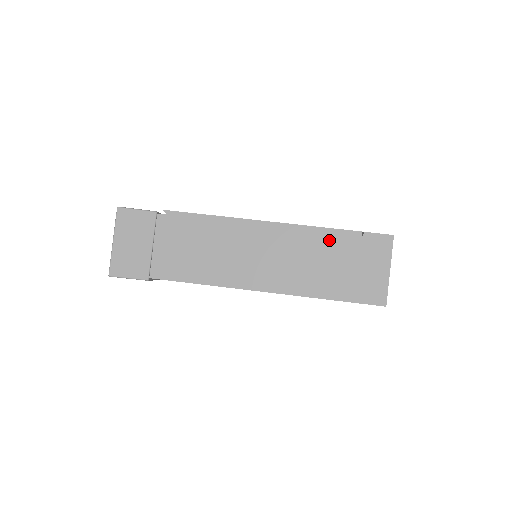
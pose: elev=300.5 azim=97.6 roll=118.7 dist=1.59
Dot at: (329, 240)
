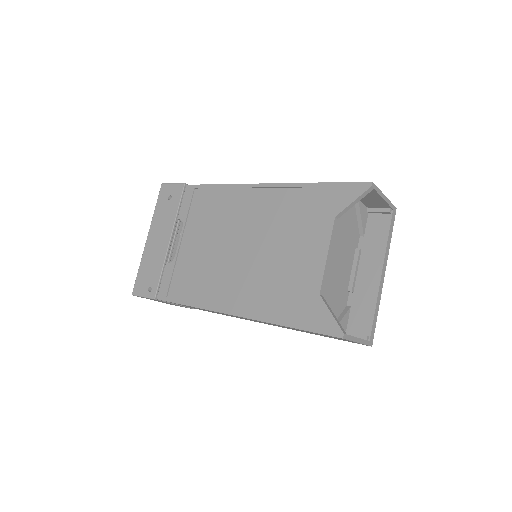
Dot at: occluded
